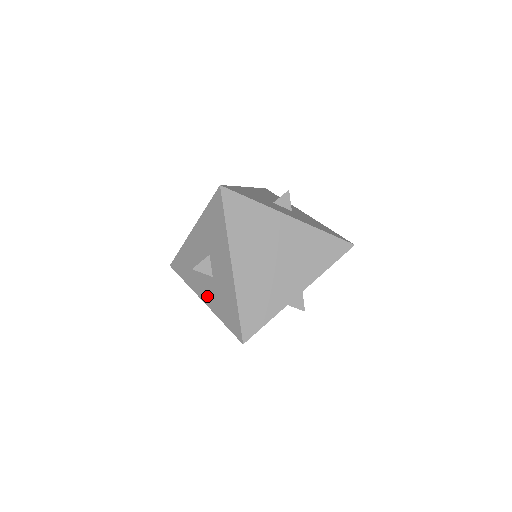
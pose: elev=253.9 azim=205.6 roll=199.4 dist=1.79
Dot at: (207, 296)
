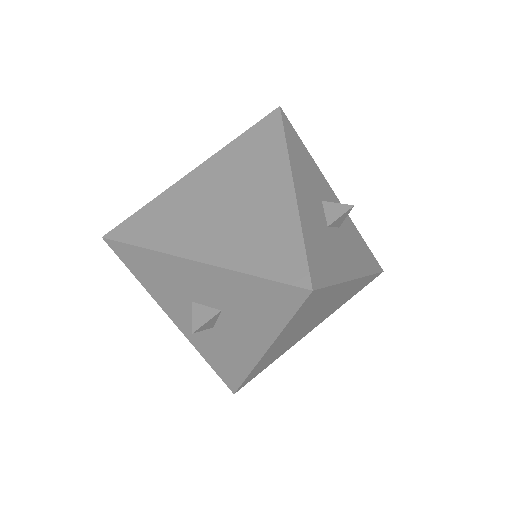
Dot at: (187, 327)
